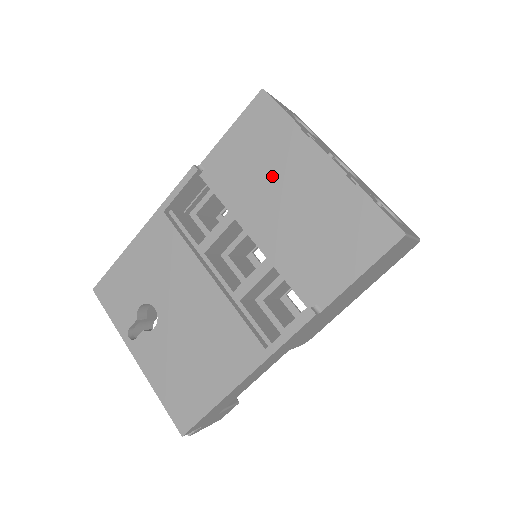
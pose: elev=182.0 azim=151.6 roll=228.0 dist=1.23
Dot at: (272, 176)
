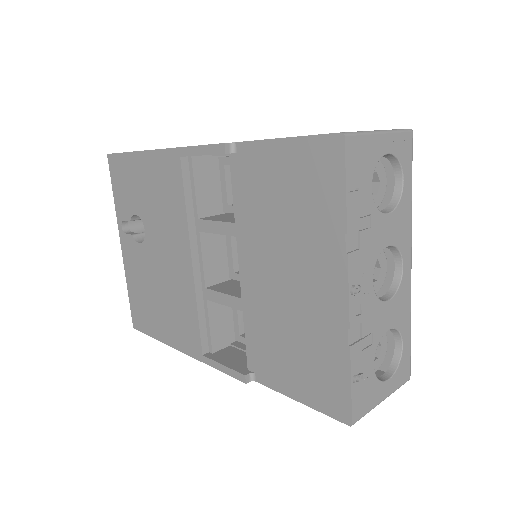
Dot at: (288, 242)
